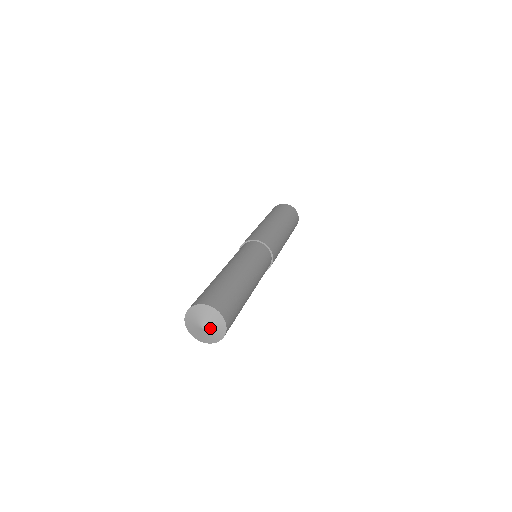
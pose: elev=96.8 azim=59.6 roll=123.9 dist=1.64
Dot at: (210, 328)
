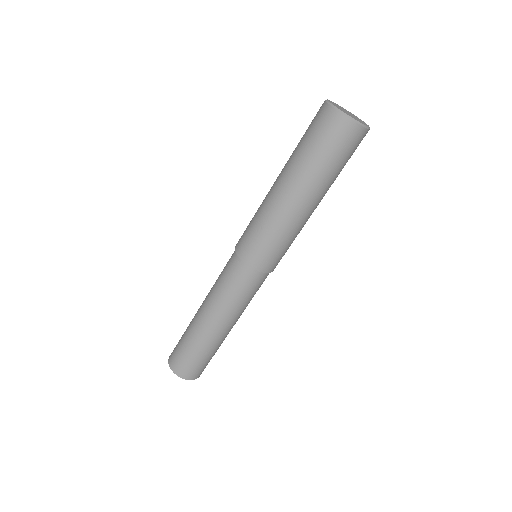
Dot at: occluded
